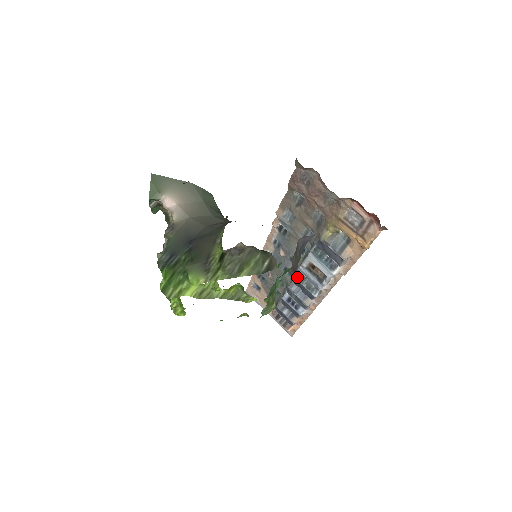
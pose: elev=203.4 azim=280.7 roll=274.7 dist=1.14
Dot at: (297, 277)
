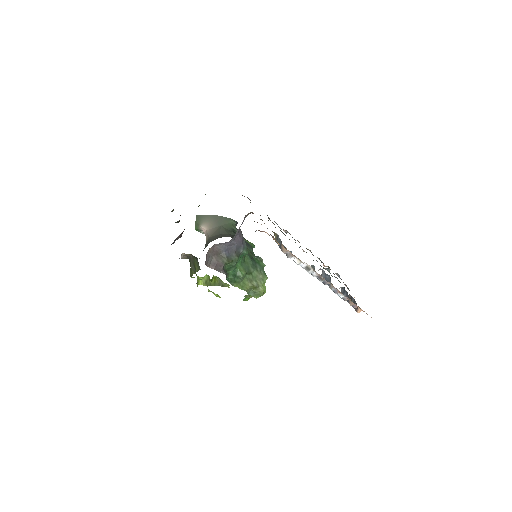
Dot at: occluded
